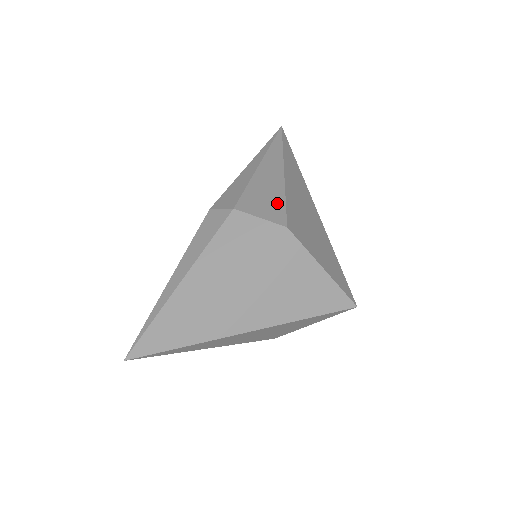
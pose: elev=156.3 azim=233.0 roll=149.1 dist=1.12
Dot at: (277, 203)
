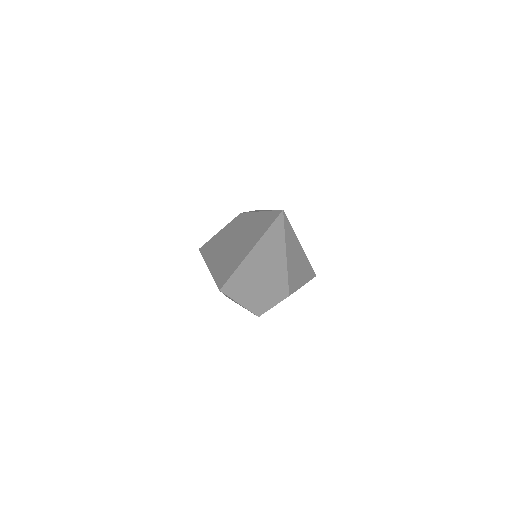
Dot at: occluded
